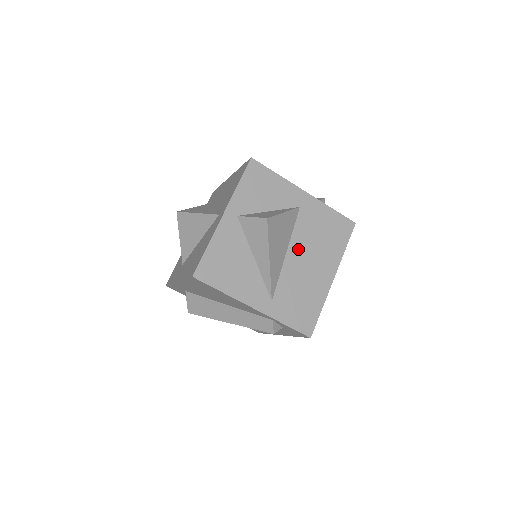
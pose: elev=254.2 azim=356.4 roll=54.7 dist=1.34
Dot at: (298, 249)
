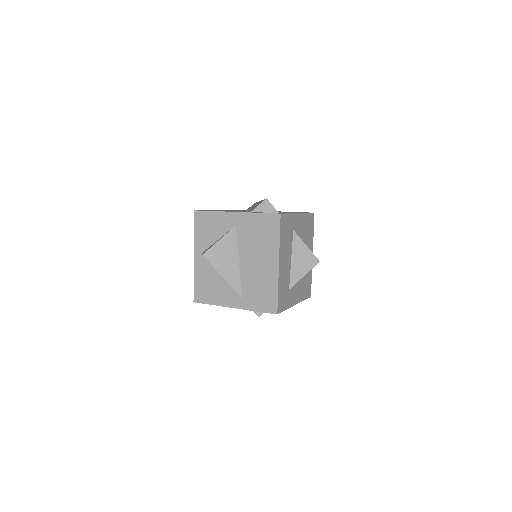
Dot at: (246, 256)
